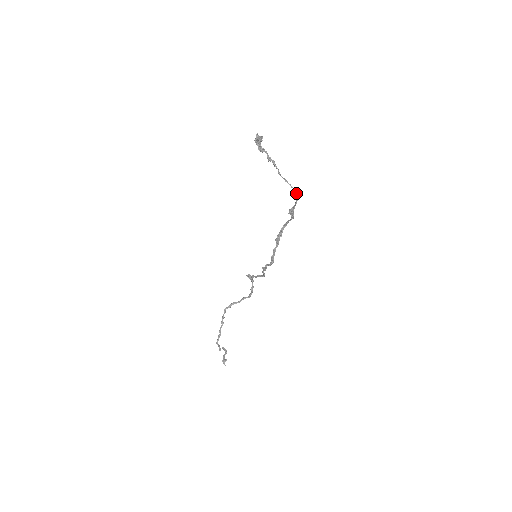
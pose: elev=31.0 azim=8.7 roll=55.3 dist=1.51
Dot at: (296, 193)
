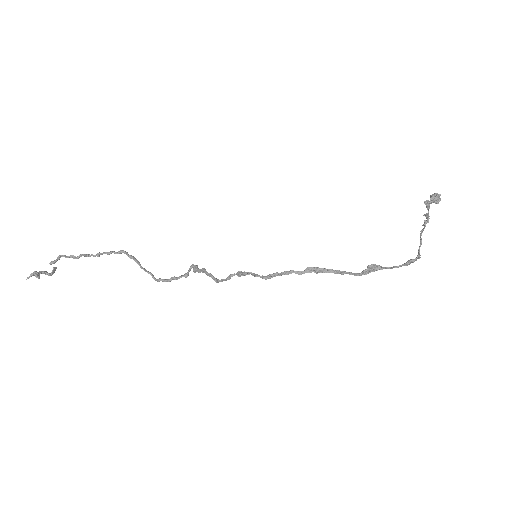
Dot at: (416, 259)
